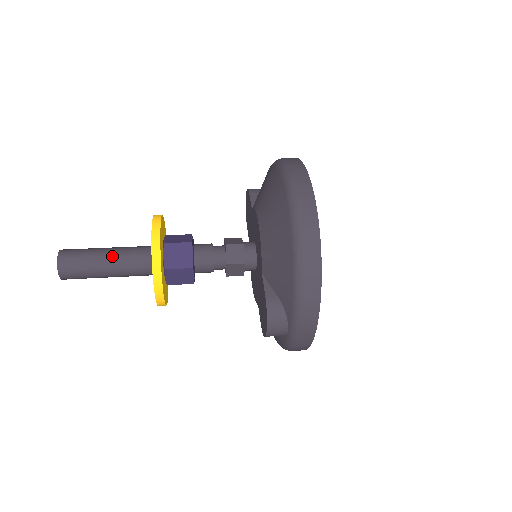
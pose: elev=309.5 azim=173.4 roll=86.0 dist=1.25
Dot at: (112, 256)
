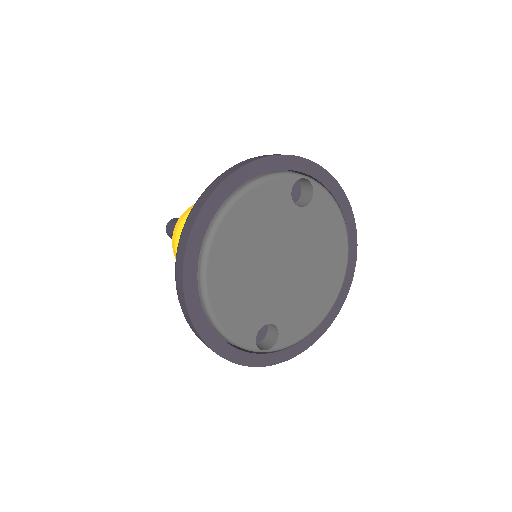
Dot at: occluded
